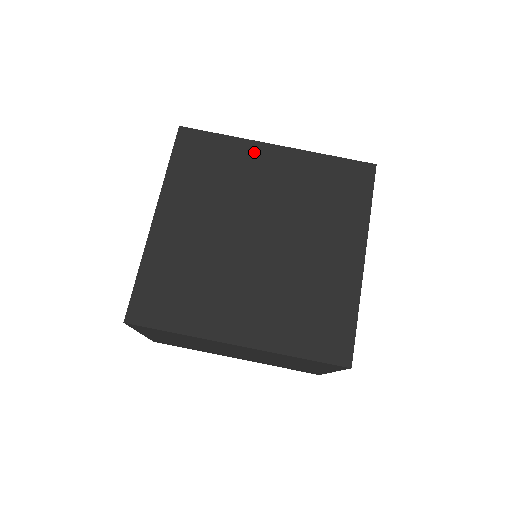
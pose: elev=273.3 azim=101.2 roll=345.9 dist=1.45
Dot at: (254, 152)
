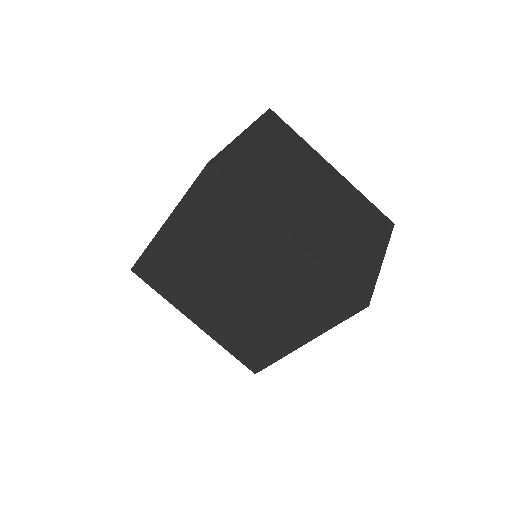
Dot at: (265, 229)
